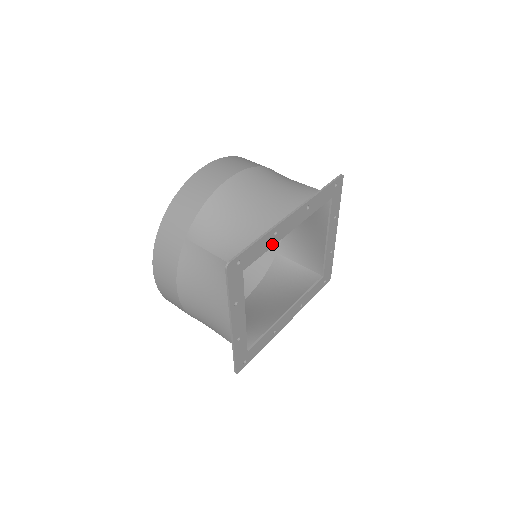
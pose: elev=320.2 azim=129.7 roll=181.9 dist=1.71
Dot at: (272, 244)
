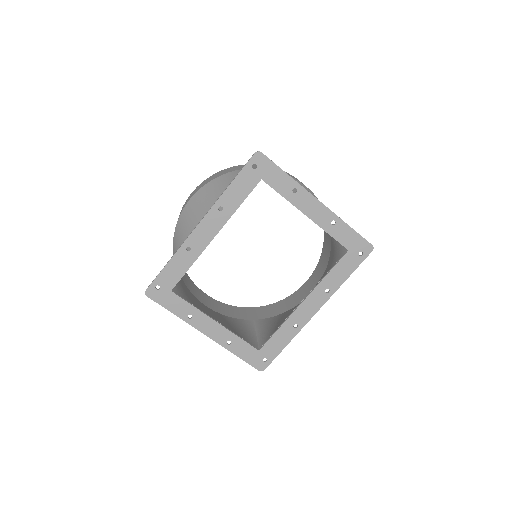
Dot at: (194, 258)
